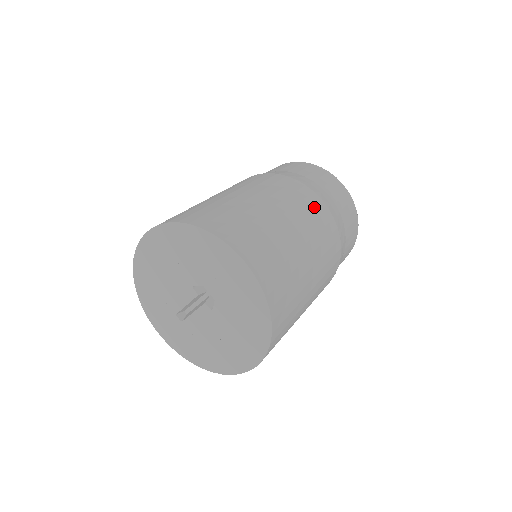
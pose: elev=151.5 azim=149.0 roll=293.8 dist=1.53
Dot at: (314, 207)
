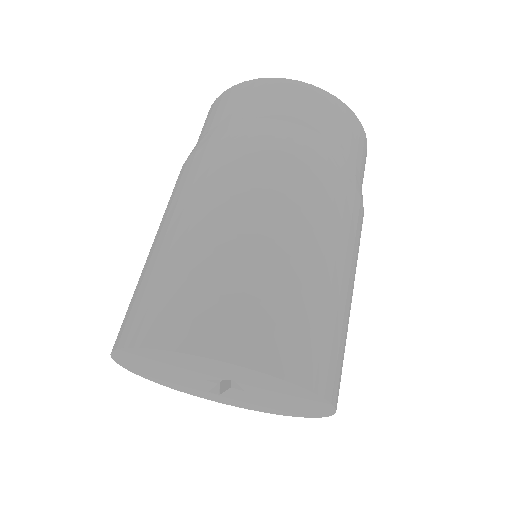
Dot at: (293, 173)
